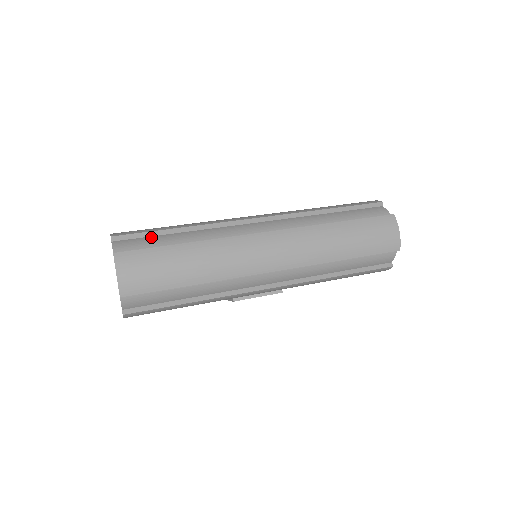
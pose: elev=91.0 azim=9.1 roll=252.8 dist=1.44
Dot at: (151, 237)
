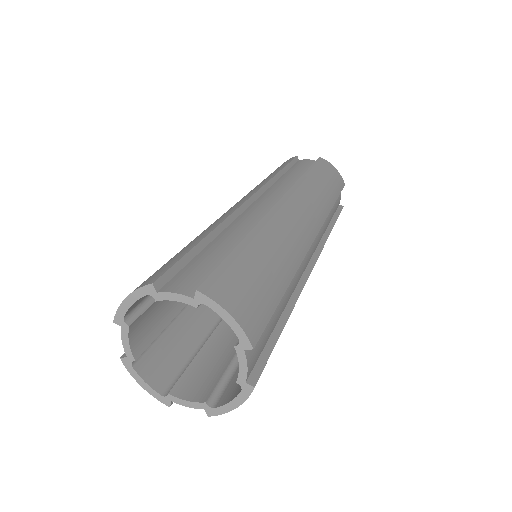
Dot at: (192, 261)
